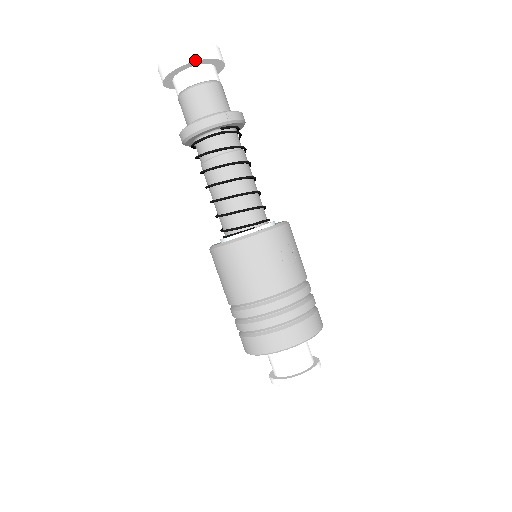
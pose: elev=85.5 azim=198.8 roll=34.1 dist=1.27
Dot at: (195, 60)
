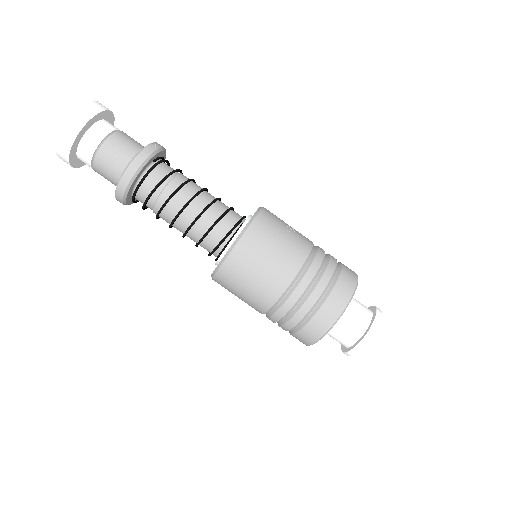
Dot at: (94, 115)
